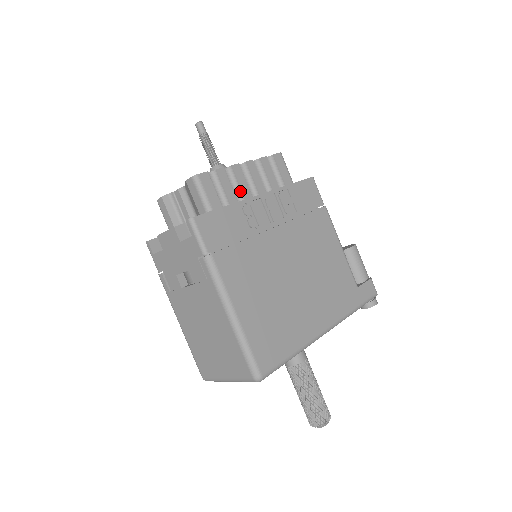
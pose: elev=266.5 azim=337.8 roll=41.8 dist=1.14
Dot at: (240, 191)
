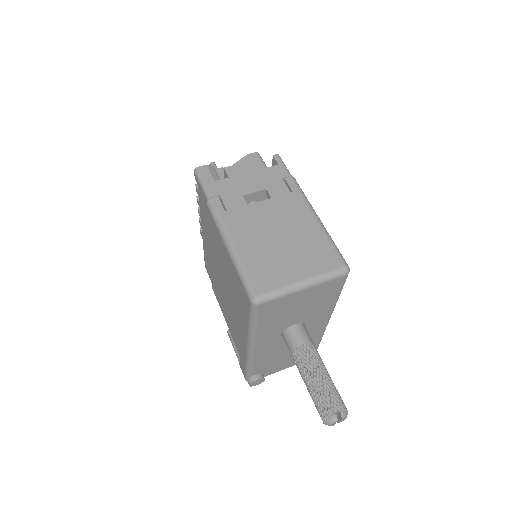
Dot at: occluded
